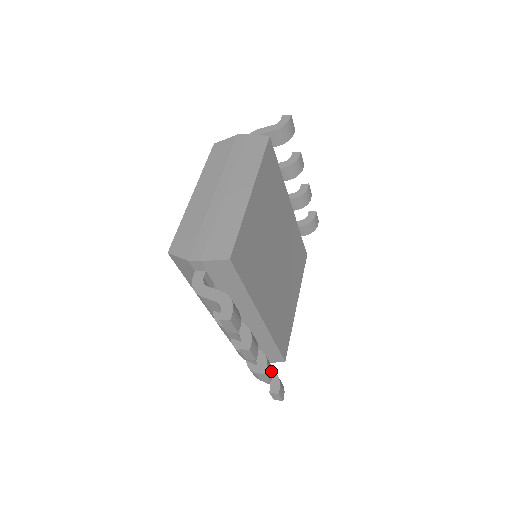
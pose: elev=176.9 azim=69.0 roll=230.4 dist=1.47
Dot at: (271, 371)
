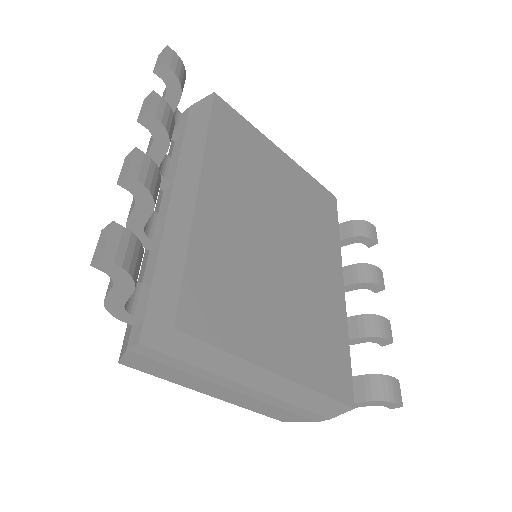
Dot at: (145, 178)
